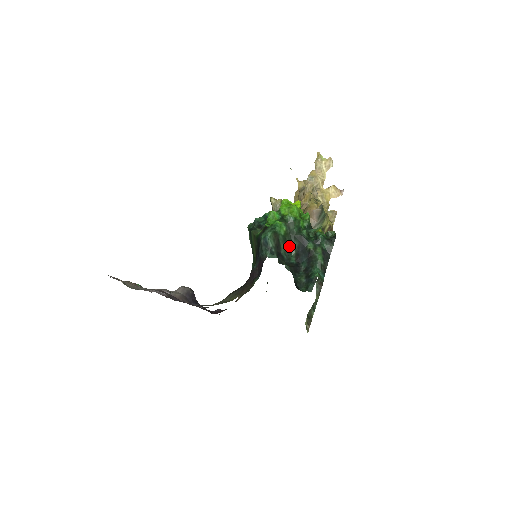
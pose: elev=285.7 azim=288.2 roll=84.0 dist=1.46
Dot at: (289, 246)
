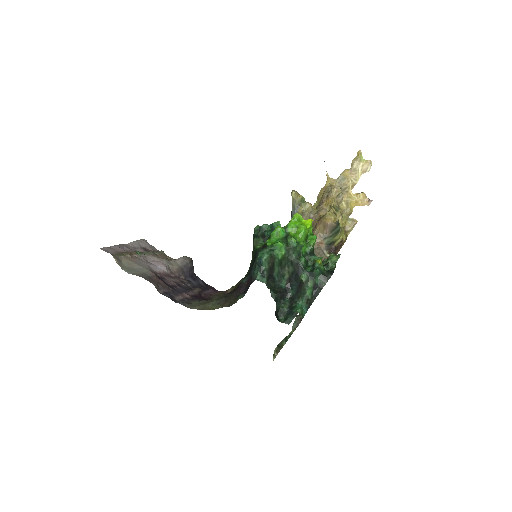
Dot at: (284, 269)
